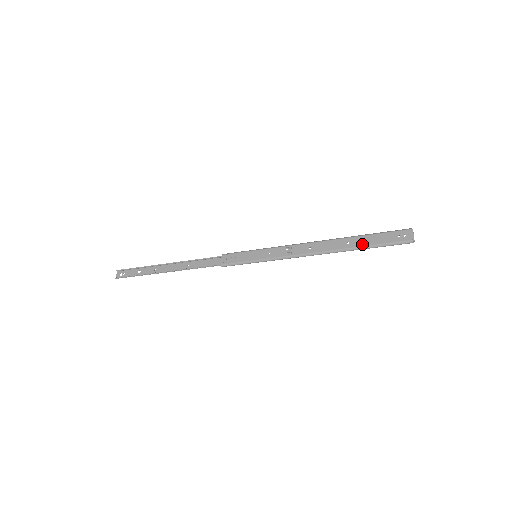
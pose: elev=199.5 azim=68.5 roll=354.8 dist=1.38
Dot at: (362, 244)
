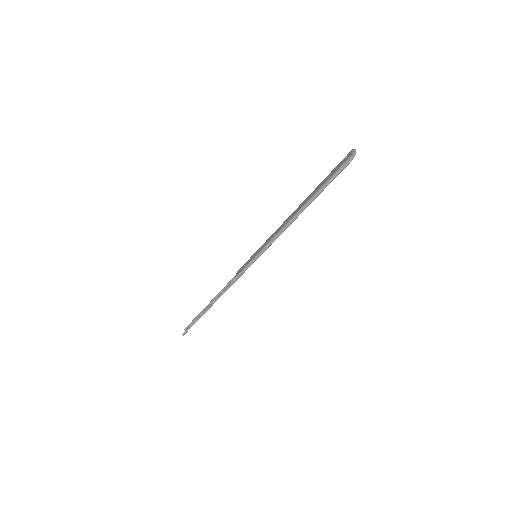
Dot at: (318, 189)
